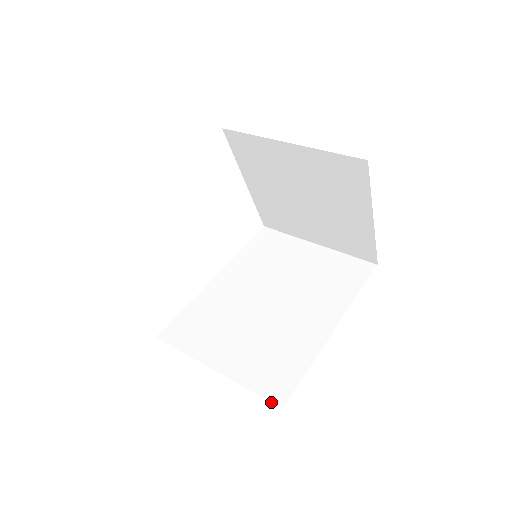
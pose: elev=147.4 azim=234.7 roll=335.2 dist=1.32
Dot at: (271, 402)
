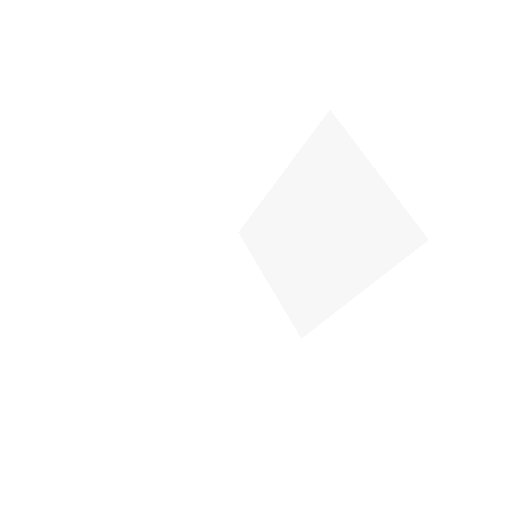
Dot at: (296, 330)
